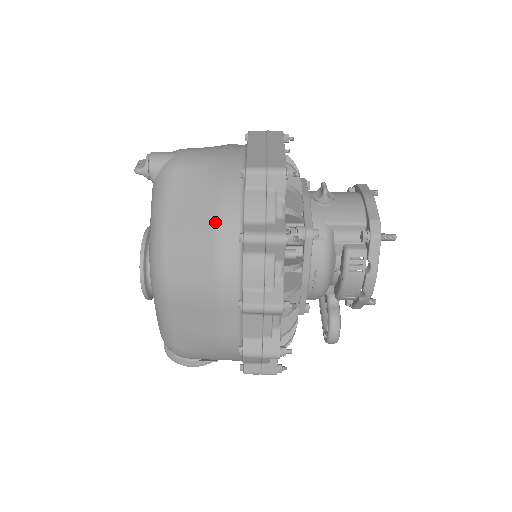
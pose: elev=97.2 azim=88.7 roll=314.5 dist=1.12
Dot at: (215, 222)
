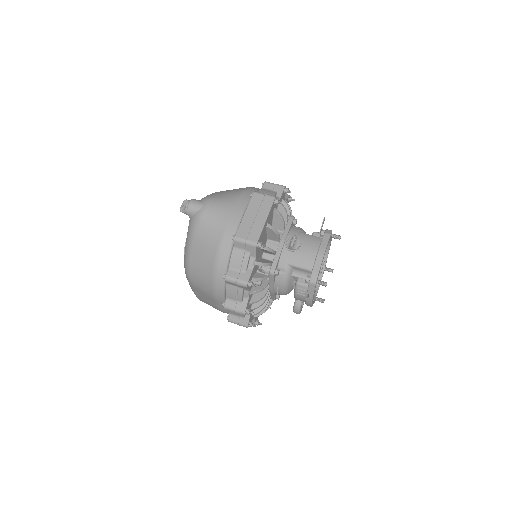
Dot at: (214, 262)
